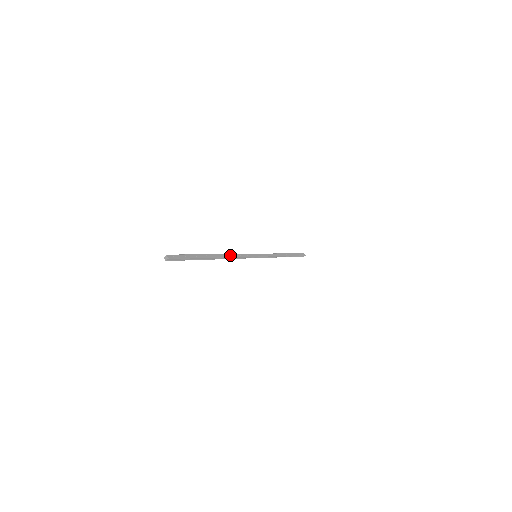
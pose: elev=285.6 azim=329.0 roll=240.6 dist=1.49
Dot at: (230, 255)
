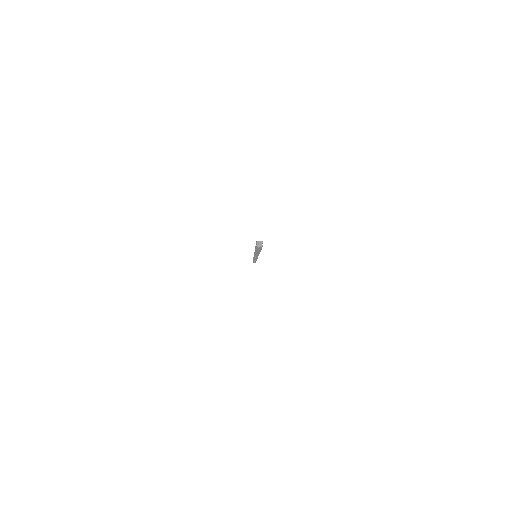
Dot at: occluded
